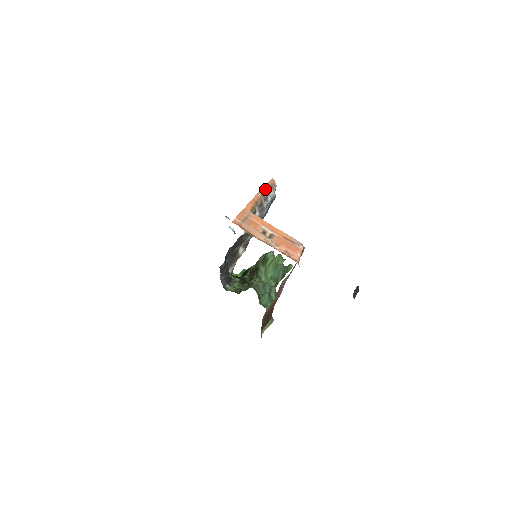
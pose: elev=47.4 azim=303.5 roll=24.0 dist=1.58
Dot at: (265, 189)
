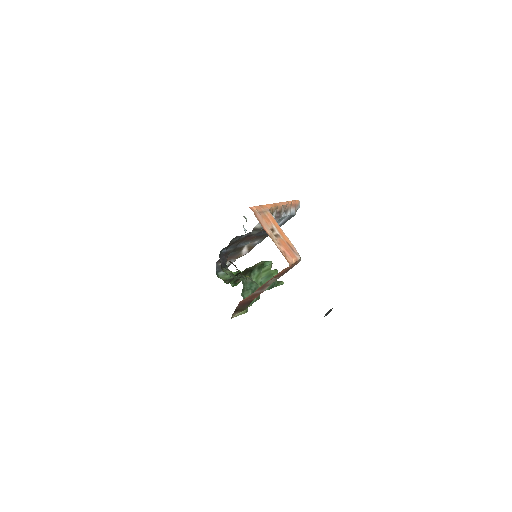
Dot at: (289, 203)
